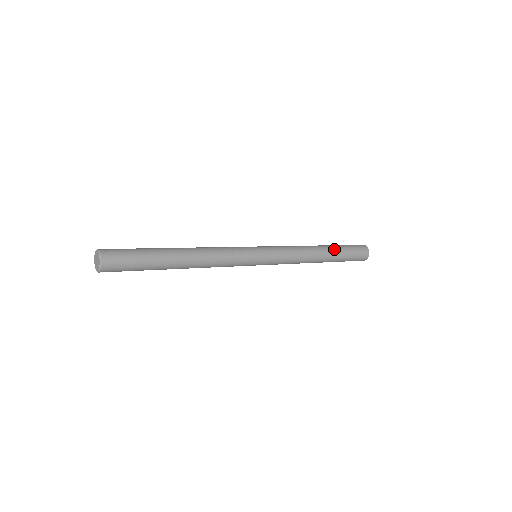
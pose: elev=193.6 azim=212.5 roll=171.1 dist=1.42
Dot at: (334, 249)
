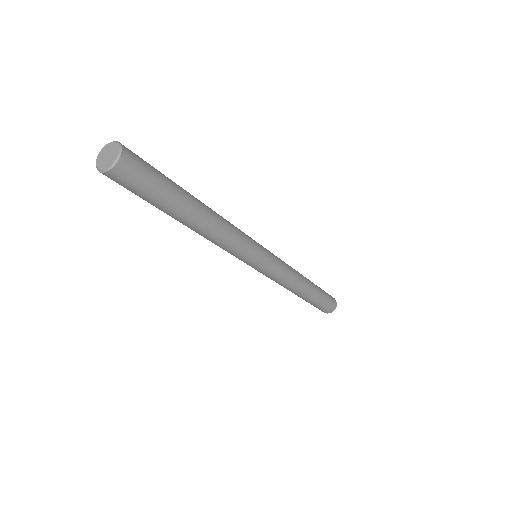
Dot at: (316, 290)
